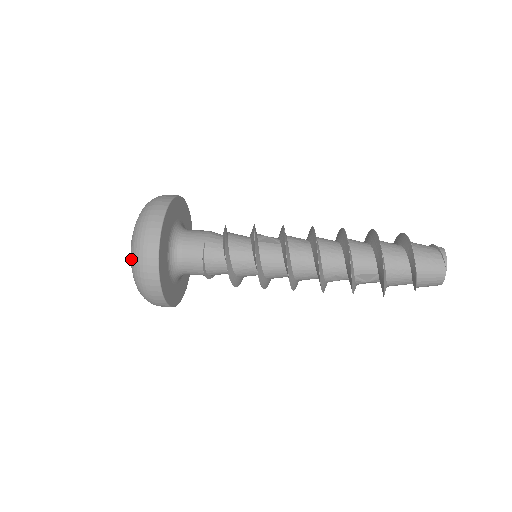
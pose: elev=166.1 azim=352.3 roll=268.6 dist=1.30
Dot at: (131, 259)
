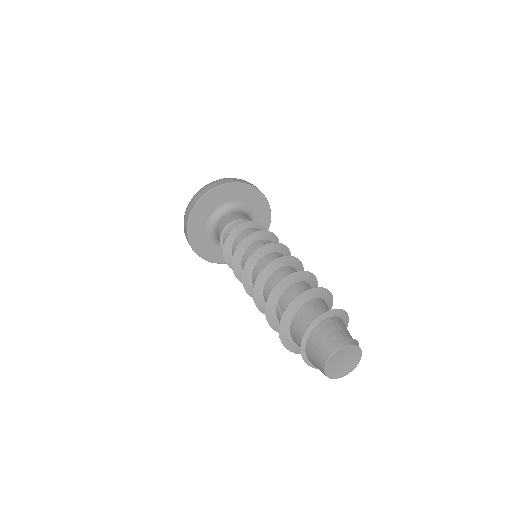
Dot at: occluded
